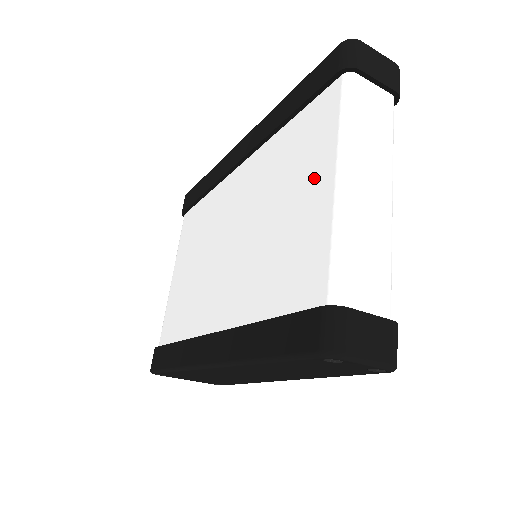
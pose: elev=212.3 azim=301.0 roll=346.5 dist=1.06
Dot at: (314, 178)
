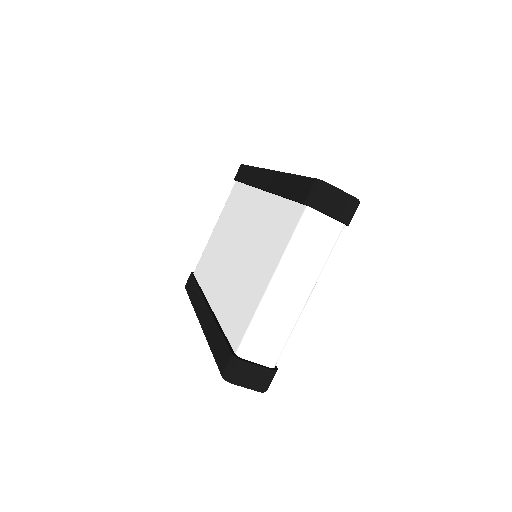
Dot at: (267, 266)
